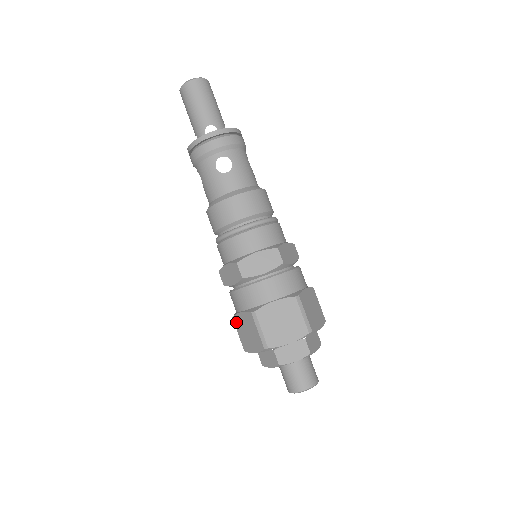
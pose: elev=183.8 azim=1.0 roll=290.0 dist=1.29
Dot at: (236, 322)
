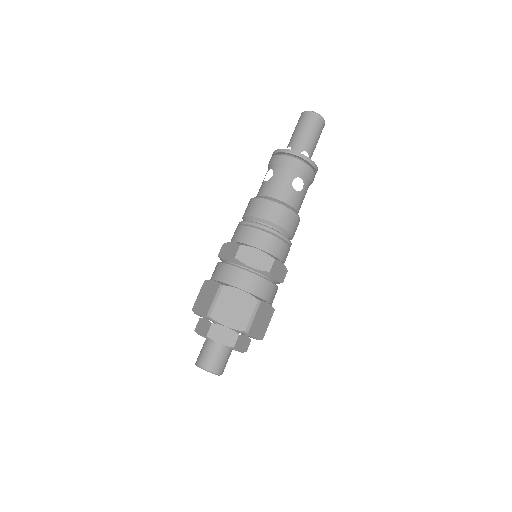
Dot at: occluded
